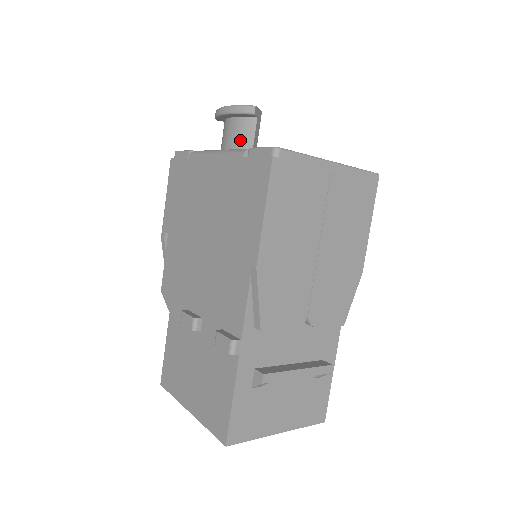
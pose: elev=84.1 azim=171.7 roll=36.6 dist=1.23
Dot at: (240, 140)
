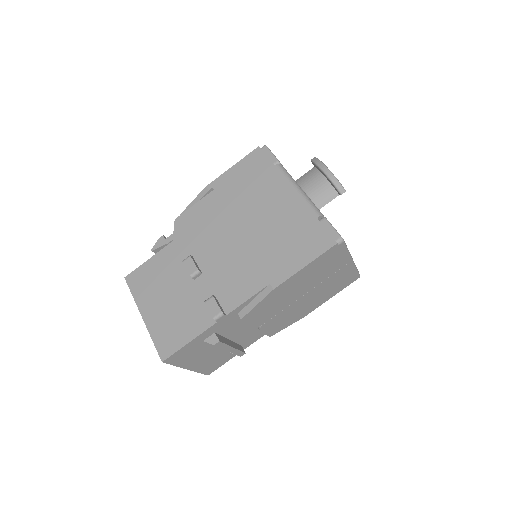
Dot at: (318, 196)
